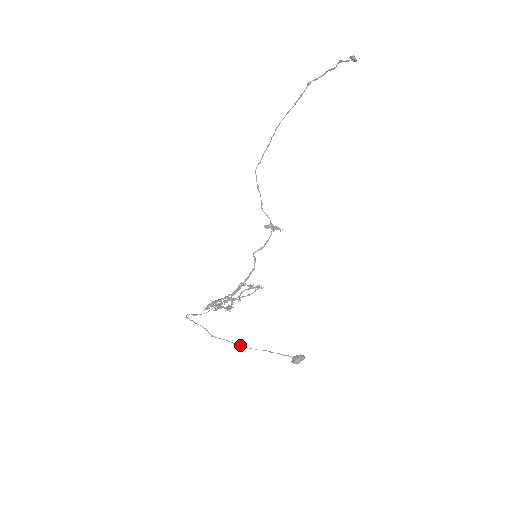
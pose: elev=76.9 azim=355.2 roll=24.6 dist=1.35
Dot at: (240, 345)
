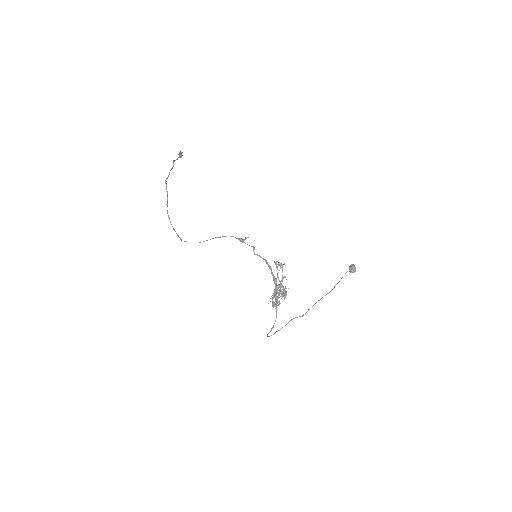
Dot at: occluded
